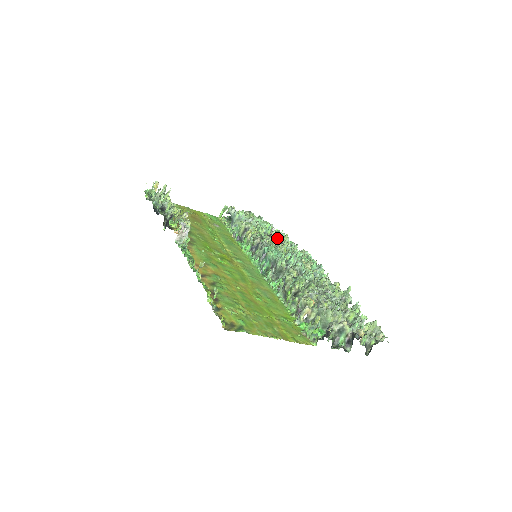
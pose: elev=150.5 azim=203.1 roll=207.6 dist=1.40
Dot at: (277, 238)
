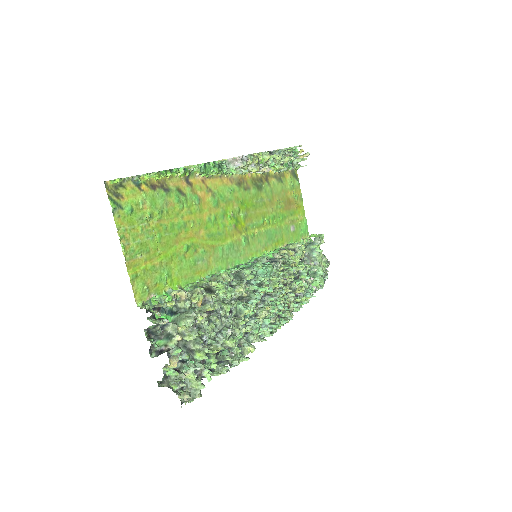
Dot at: (300, 288)
